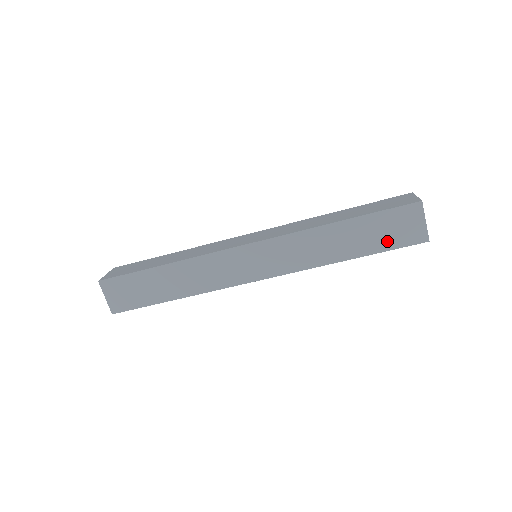
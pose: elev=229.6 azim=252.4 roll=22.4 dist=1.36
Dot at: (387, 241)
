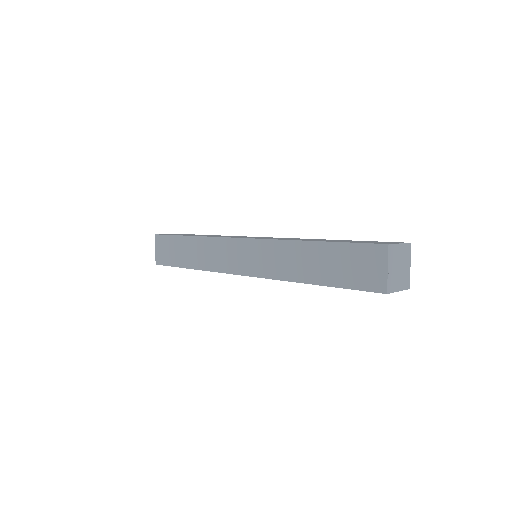
Dot at: occluded
